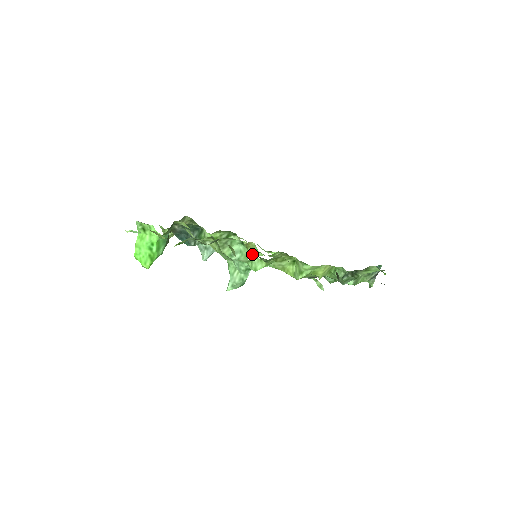
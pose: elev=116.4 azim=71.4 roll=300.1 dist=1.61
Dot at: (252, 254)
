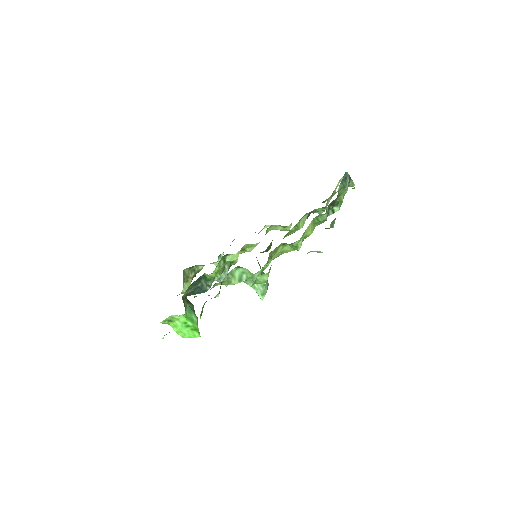
Dot at: (252, 249)
